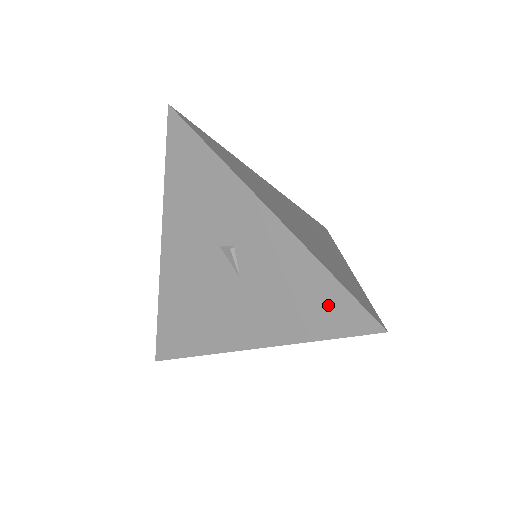
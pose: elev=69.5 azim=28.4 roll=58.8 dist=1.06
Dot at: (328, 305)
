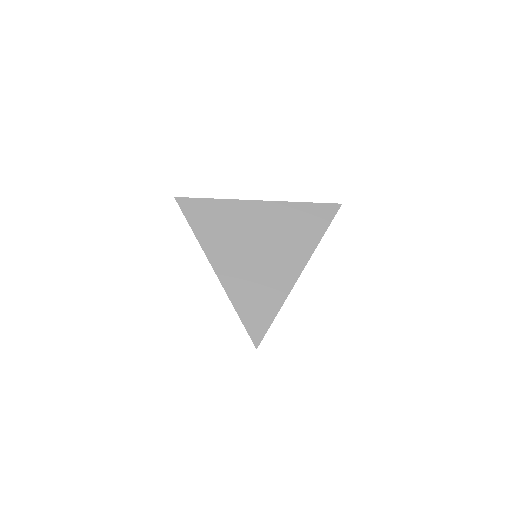
Dot at: occluded
